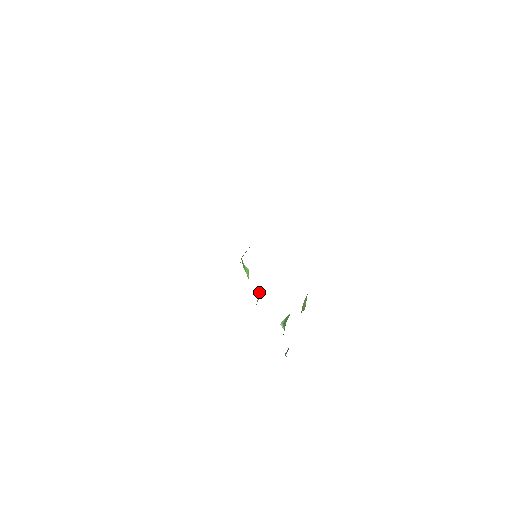
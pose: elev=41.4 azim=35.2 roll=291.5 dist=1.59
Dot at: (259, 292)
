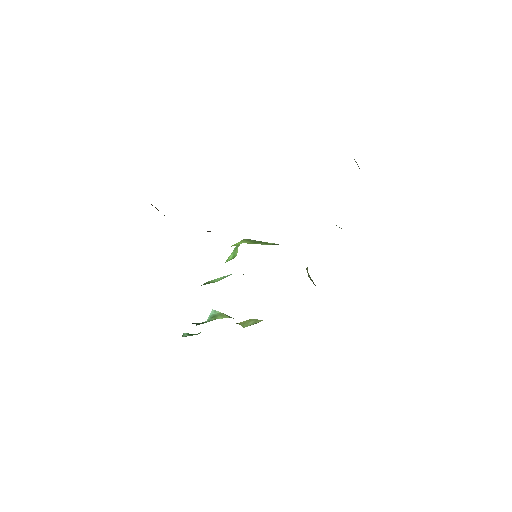
Dot at: (224, 276)
